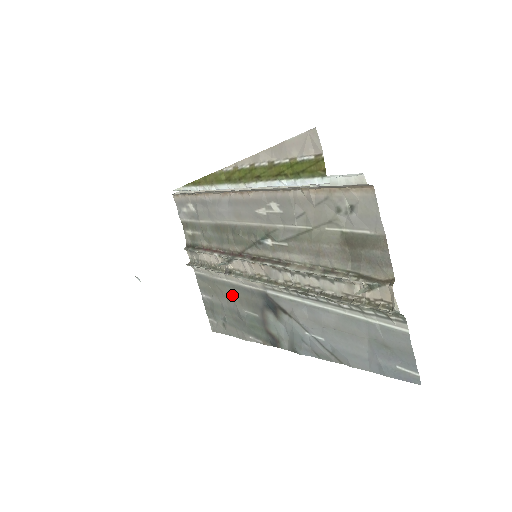
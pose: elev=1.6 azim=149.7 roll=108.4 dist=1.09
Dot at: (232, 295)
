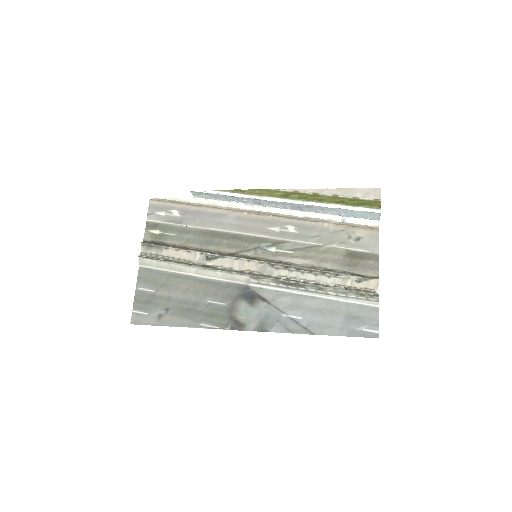
Dot at: (195, 287)
